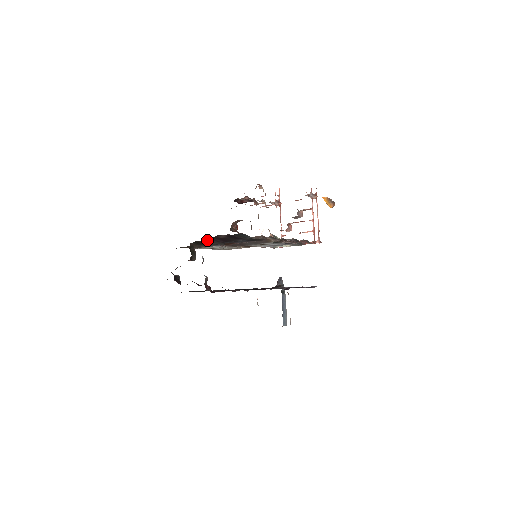
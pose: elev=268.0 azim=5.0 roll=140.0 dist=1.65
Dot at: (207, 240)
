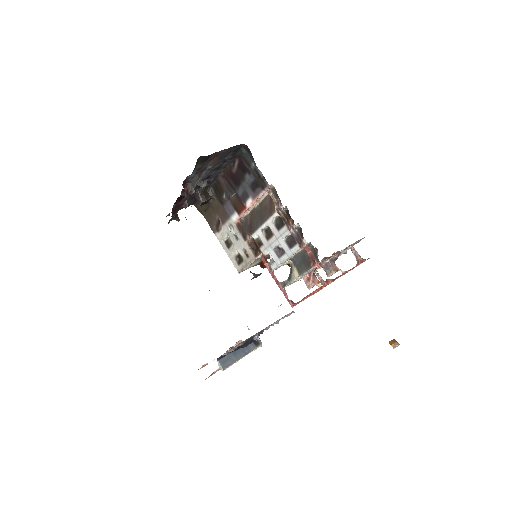
Dot at: (224, 180)
